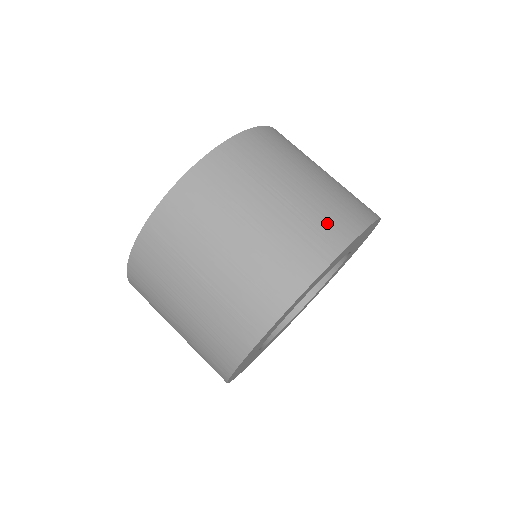
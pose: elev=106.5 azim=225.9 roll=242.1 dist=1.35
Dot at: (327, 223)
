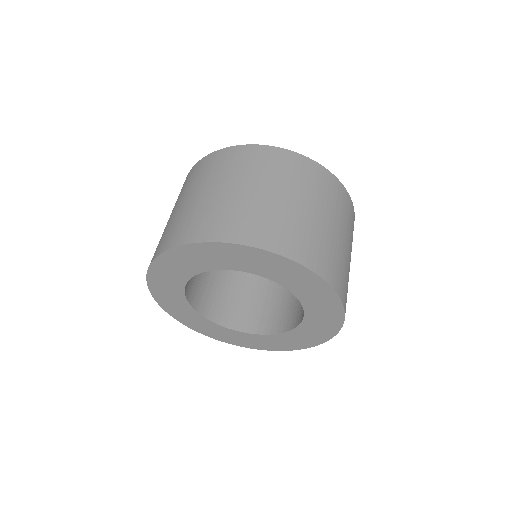
Dot at: (306, 244)
